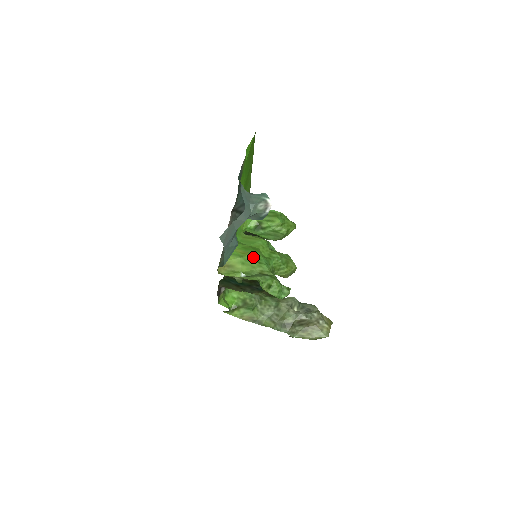
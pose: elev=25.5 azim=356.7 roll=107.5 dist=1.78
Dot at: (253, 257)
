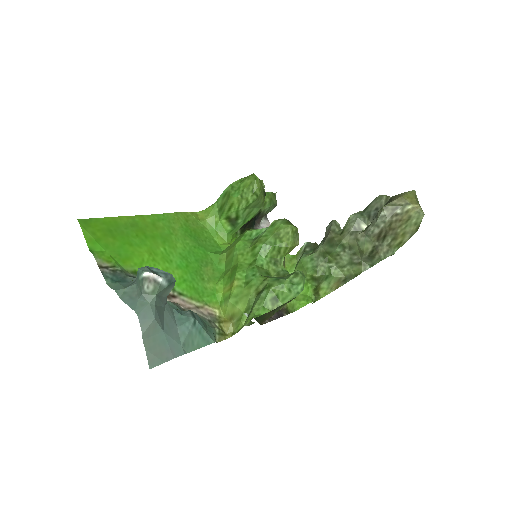
Dot at: (238, 284)
